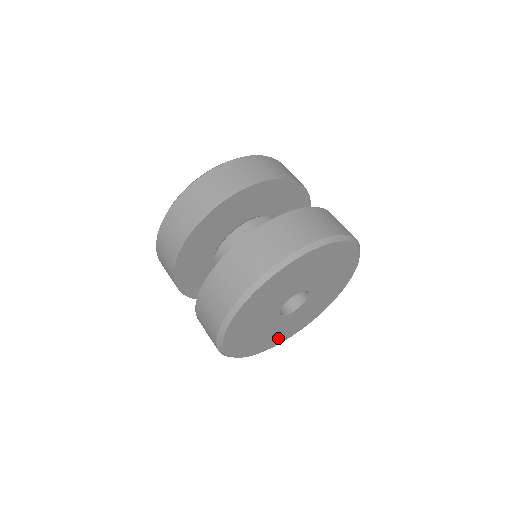
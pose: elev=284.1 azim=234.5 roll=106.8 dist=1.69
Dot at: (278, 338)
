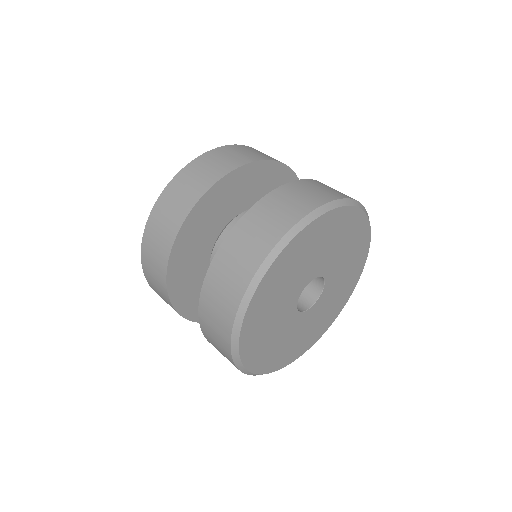
Dot at: (334, 310)
